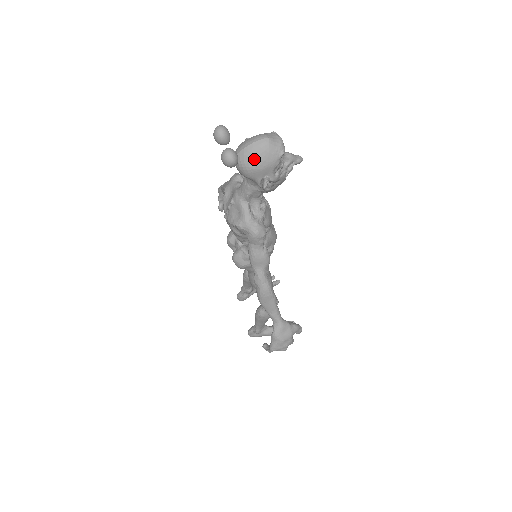
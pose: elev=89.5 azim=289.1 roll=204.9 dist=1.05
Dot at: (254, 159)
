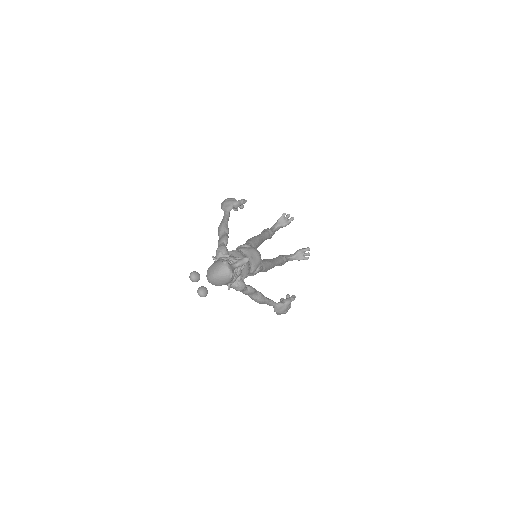
Dot at: (217, 283)
